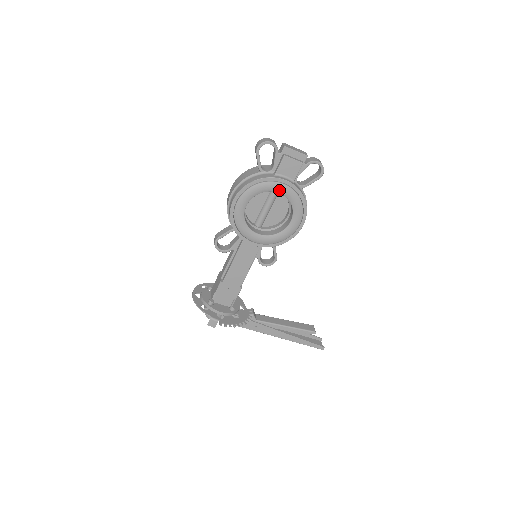
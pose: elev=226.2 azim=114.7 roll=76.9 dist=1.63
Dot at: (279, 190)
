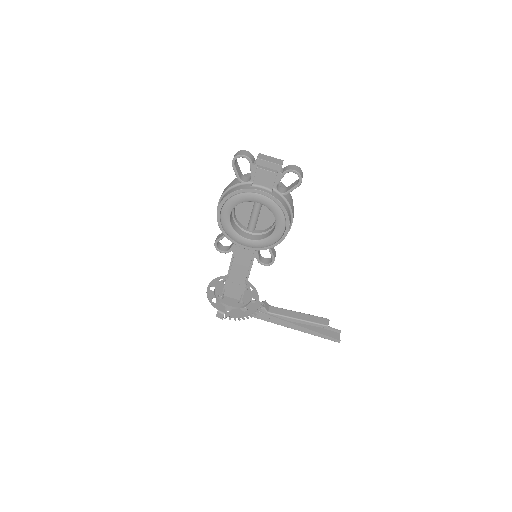
Dot at: (257, 200)
